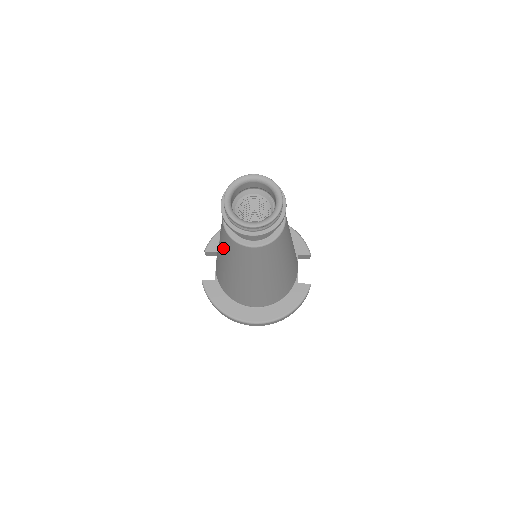
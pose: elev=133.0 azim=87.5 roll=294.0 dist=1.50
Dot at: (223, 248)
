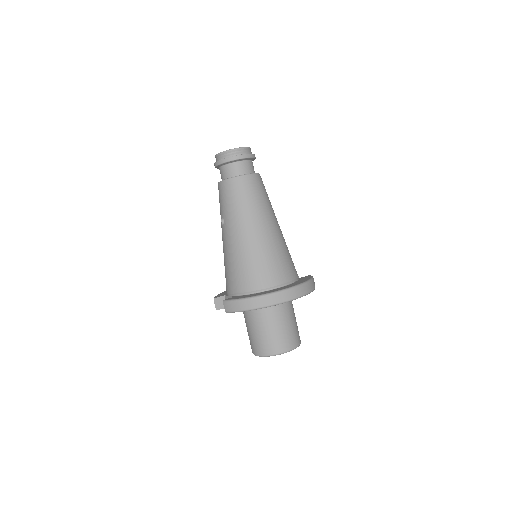
Dot at: (228, 210)
